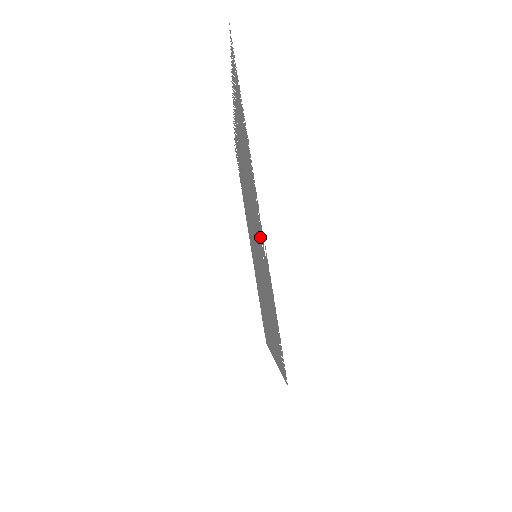
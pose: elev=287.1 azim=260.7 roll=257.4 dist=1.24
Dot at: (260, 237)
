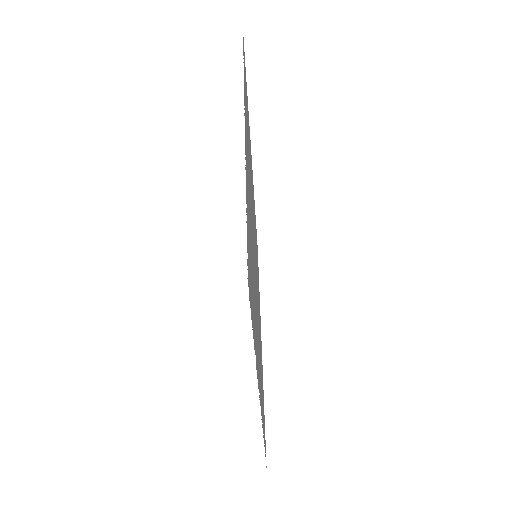
Dot at: occluded
